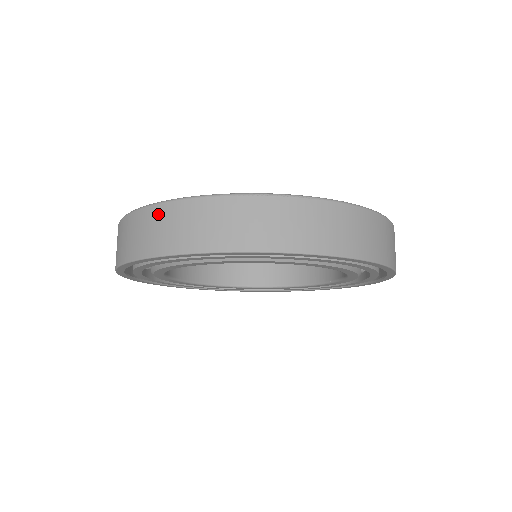
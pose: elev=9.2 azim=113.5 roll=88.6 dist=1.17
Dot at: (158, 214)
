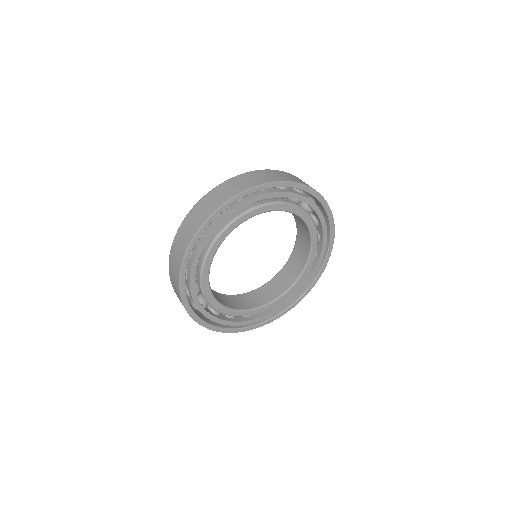
Dot at: (171, 261)
